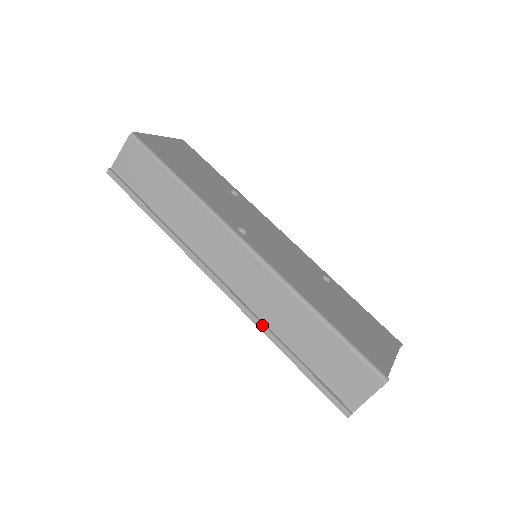
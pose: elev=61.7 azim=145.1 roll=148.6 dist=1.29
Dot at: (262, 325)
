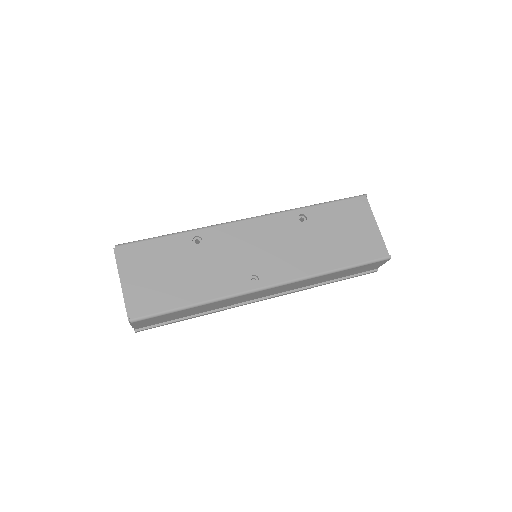
Dot at: (306, 289)
